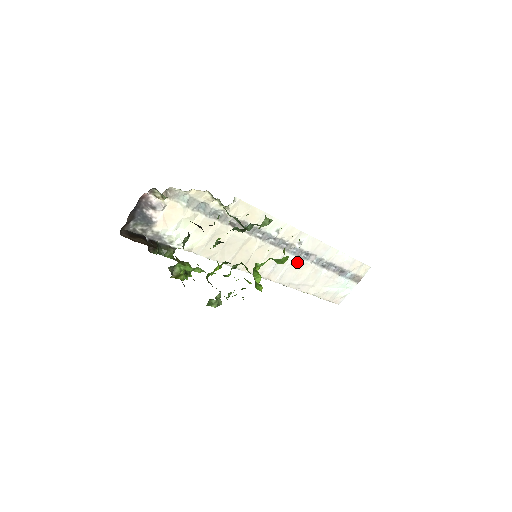
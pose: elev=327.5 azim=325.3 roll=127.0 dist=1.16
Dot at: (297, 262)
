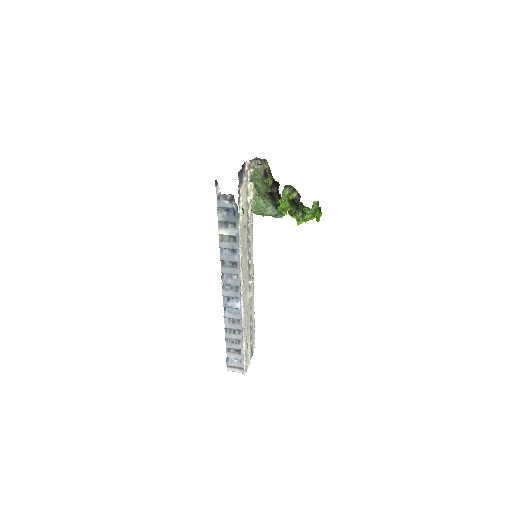
Dot at: (250, 295)
